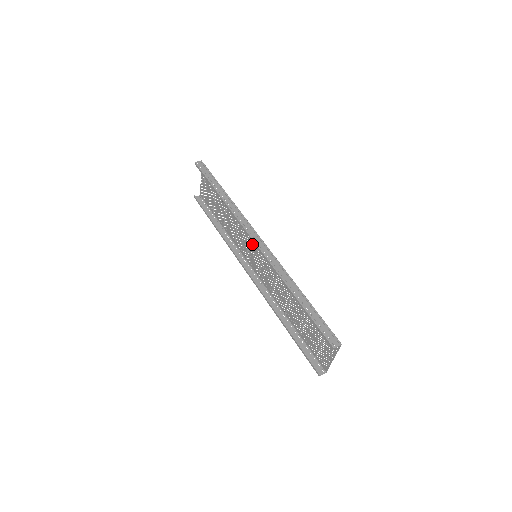
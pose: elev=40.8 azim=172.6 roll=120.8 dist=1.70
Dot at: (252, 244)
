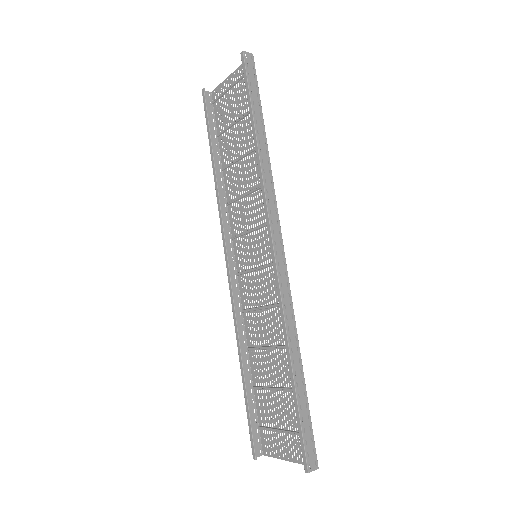
Dot at: (260, 237)
